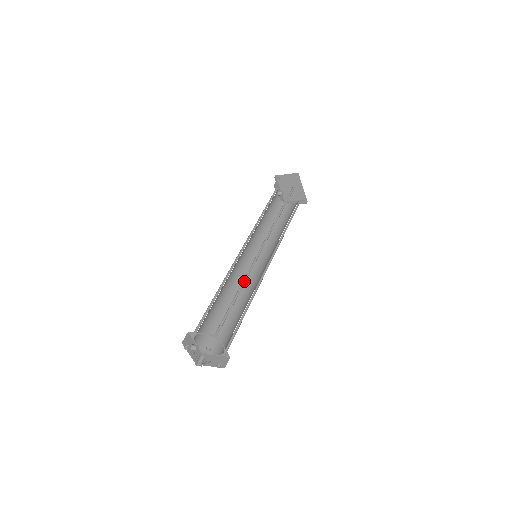
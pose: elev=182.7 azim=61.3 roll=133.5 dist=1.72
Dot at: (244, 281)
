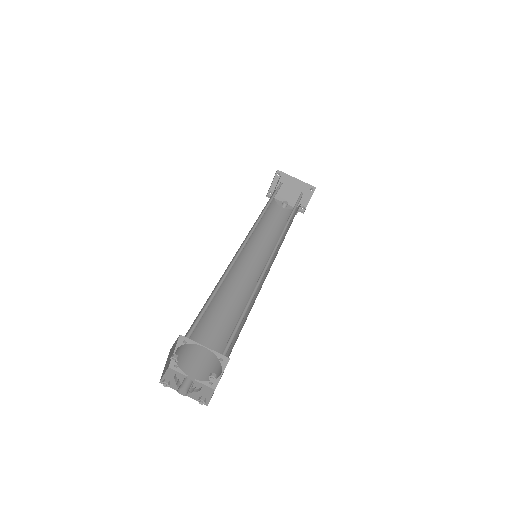
Dot at: occluded
